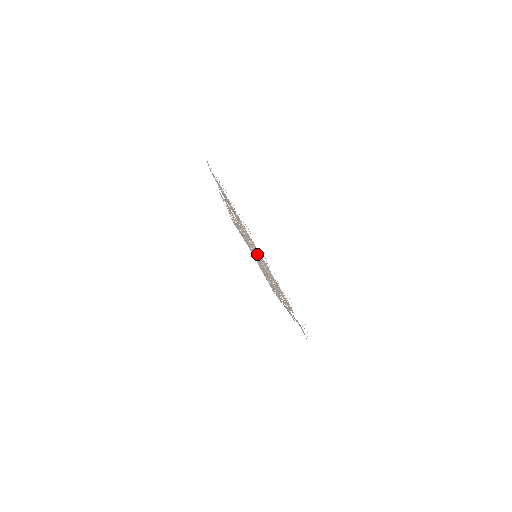
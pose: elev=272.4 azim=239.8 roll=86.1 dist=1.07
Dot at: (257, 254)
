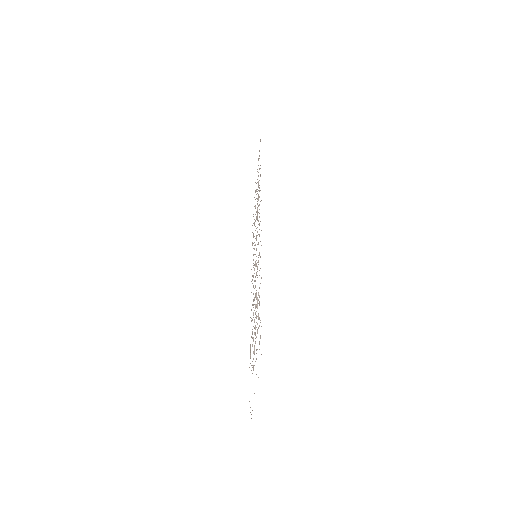
Dot at: occluded
